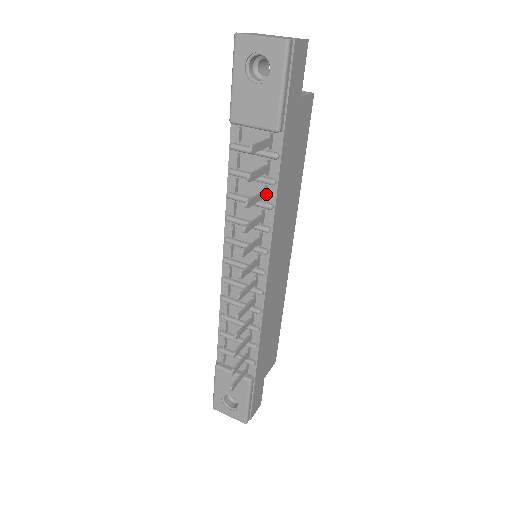
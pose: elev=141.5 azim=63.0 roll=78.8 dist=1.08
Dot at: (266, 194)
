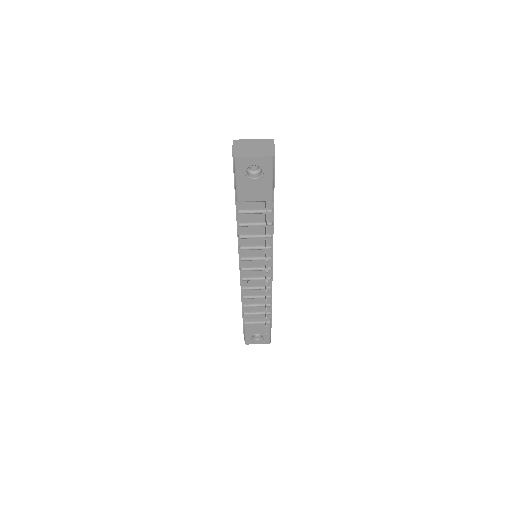
Dot at: occluded
